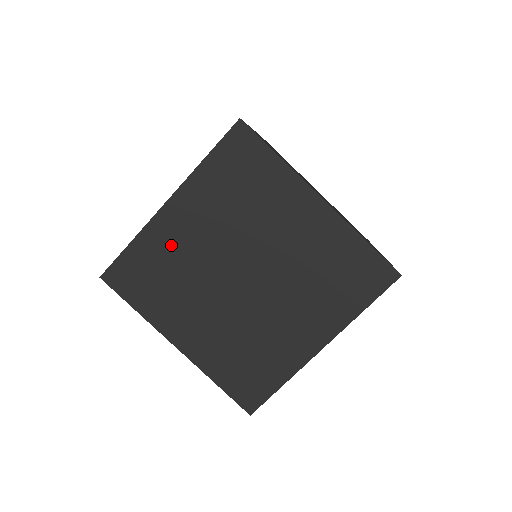
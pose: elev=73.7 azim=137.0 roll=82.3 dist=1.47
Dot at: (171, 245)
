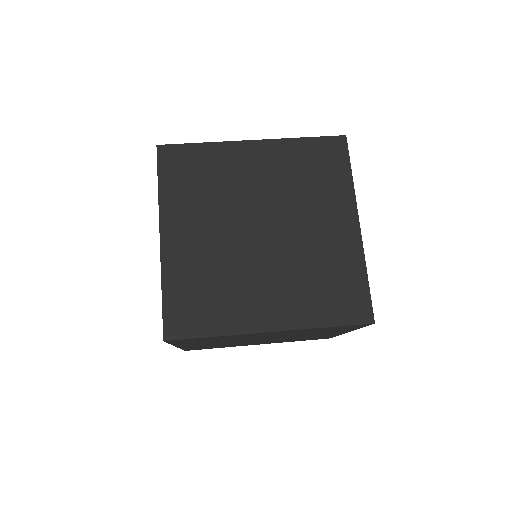
Dot at: occluded
